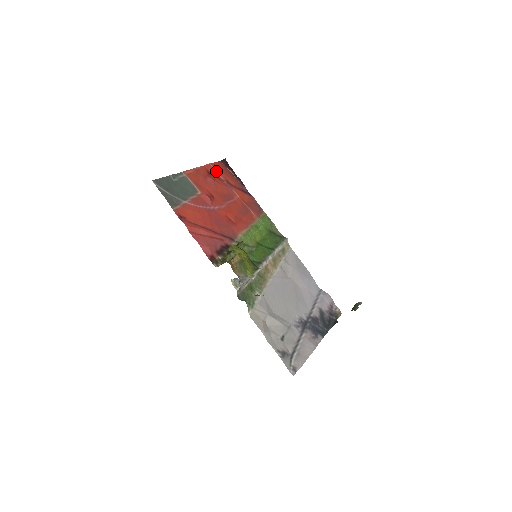
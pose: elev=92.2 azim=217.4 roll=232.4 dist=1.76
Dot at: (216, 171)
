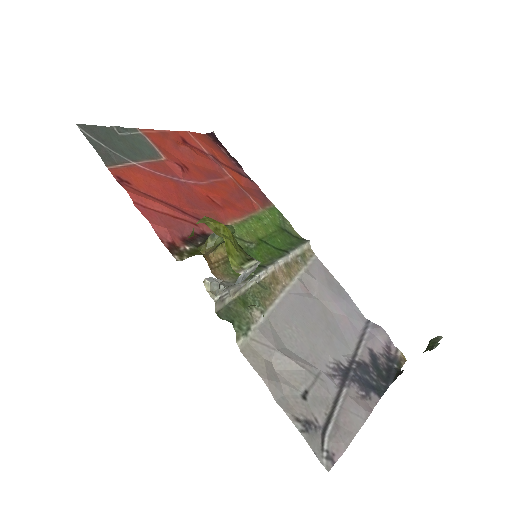
Dot at: (197, 141)
